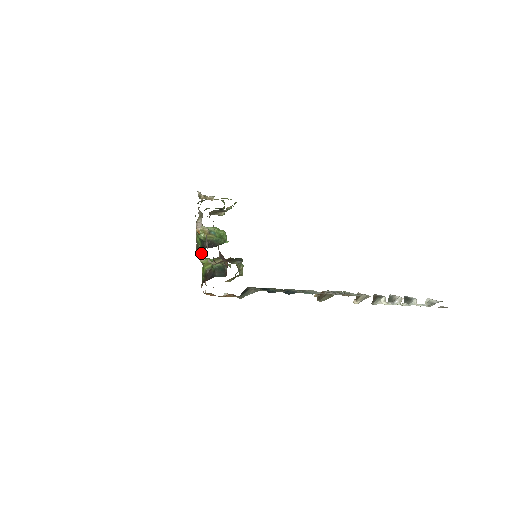
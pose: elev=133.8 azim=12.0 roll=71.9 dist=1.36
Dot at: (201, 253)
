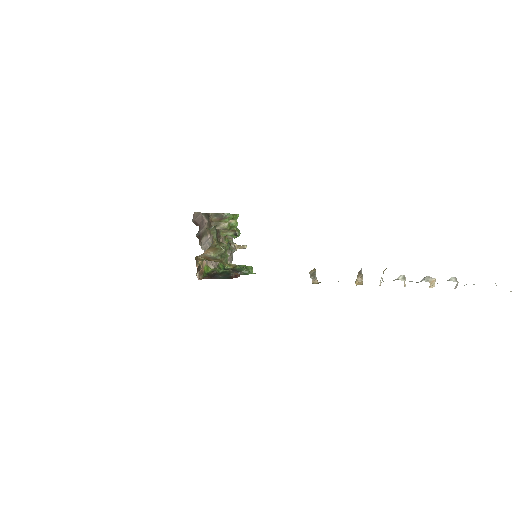
Dot at: occluded
